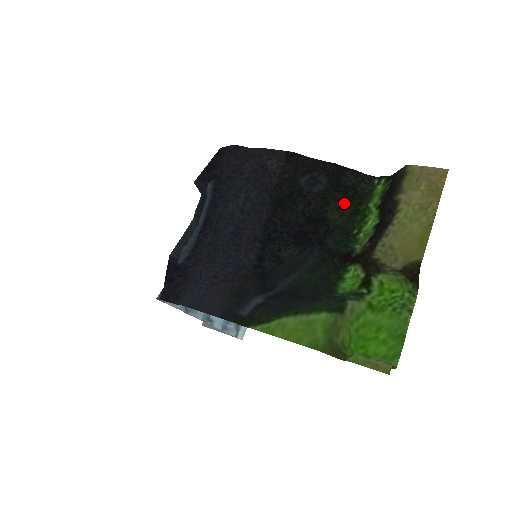
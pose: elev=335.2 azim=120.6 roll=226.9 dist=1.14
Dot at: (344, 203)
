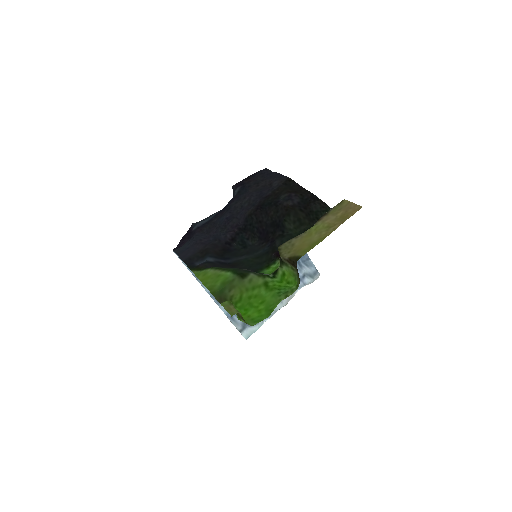
Dot at: (302, 220)
